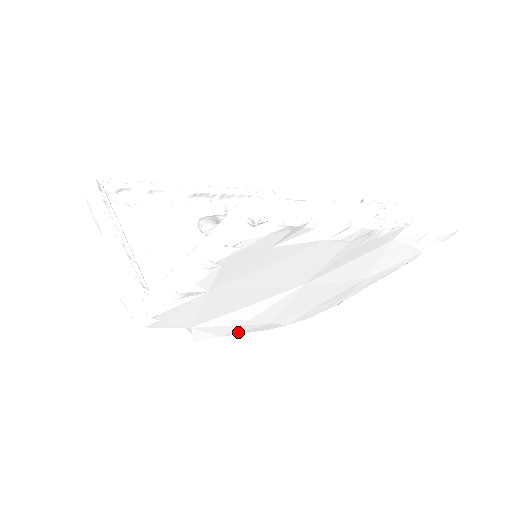
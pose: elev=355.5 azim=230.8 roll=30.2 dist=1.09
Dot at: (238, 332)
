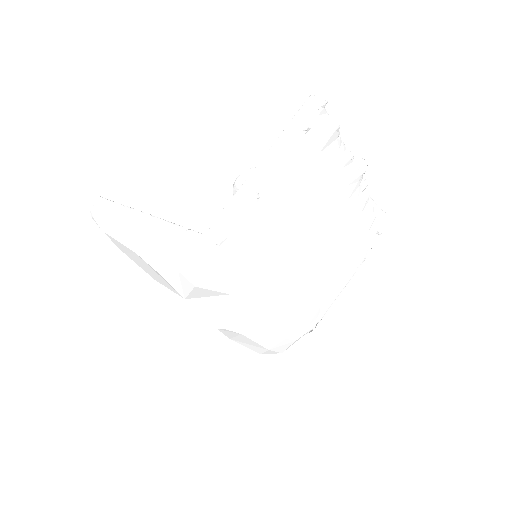
Dot at: (254, 331)
